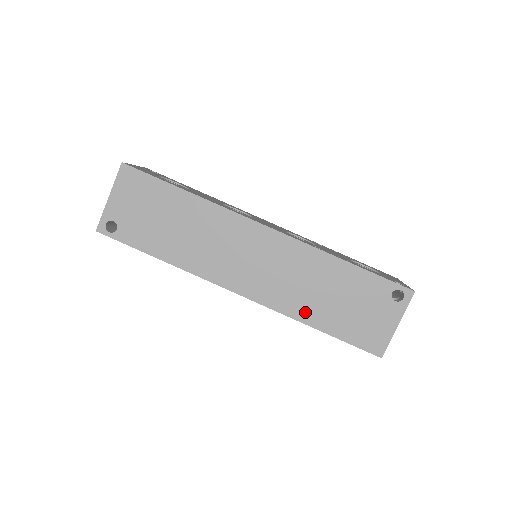
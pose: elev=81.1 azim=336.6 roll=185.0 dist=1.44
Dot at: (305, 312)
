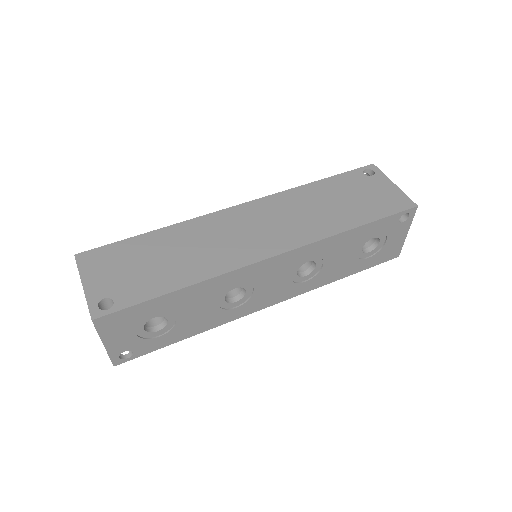
Dot at: (334, 225)
